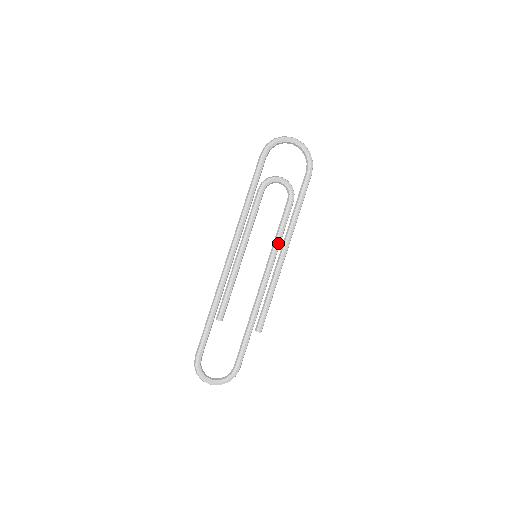
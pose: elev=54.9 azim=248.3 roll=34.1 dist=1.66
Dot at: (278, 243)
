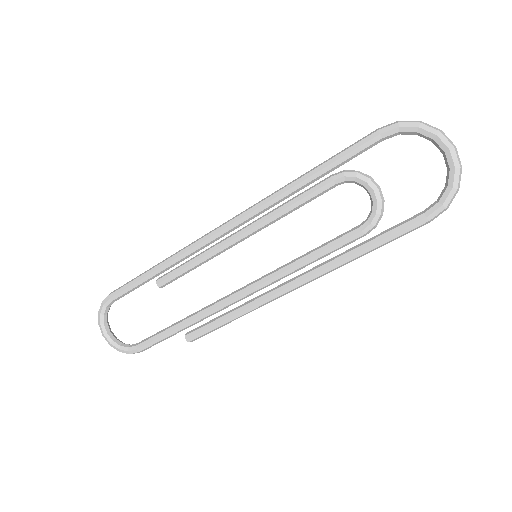
Dot at: (294, 267)
